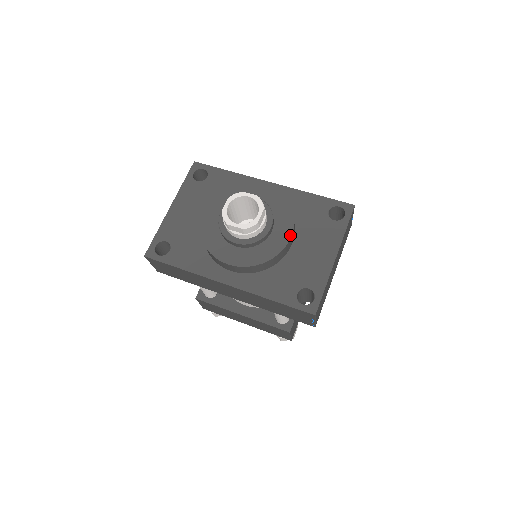
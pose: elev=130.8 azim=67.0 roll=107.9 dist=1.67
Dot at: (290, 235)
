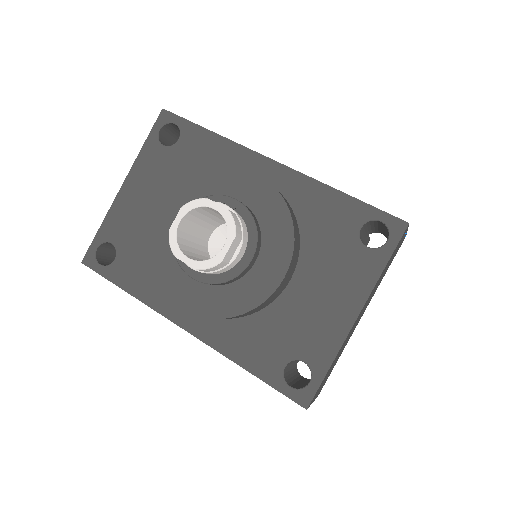
Dot at: (283, 274)
